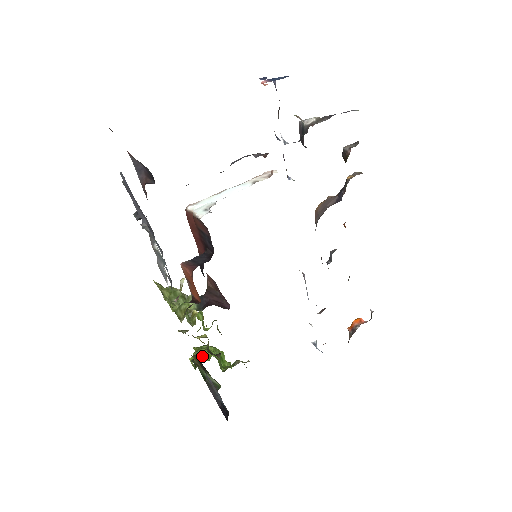
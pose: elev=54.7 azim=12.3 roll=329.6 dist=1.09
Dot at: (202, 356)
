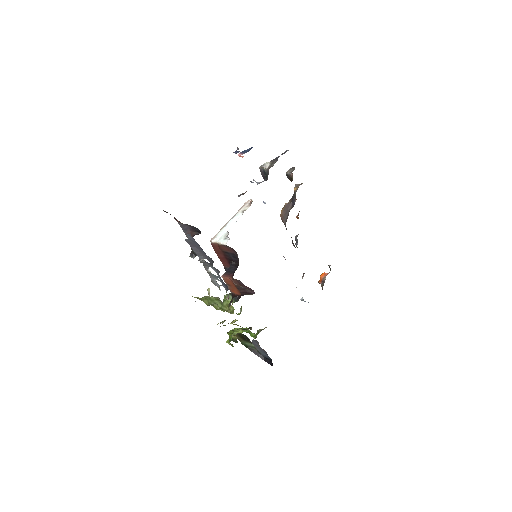
Dot at: occluded
